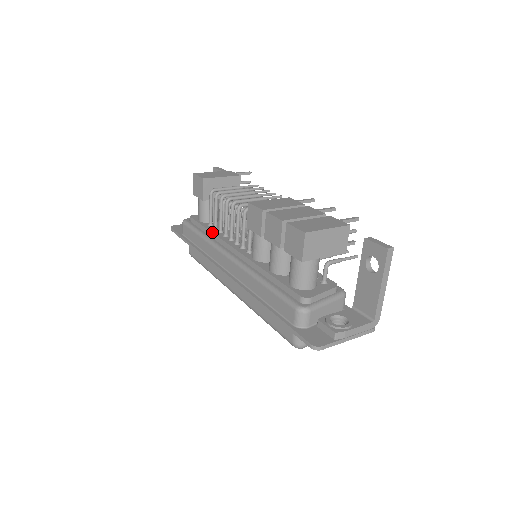
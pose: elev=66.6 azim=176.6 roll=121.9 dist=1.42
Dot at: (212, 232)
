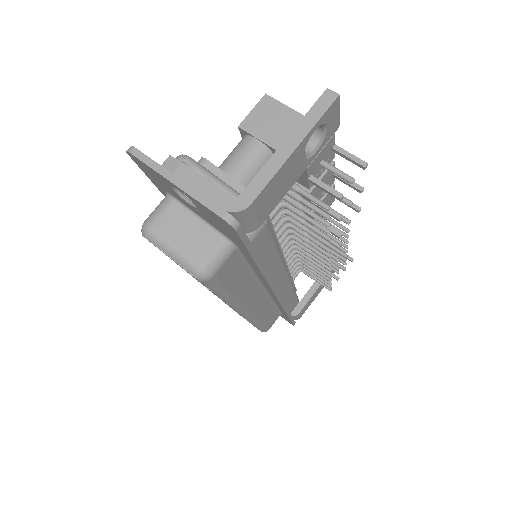
Dot at: occluded
